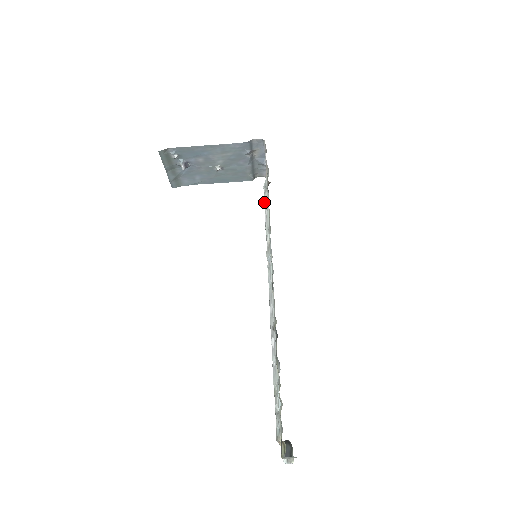
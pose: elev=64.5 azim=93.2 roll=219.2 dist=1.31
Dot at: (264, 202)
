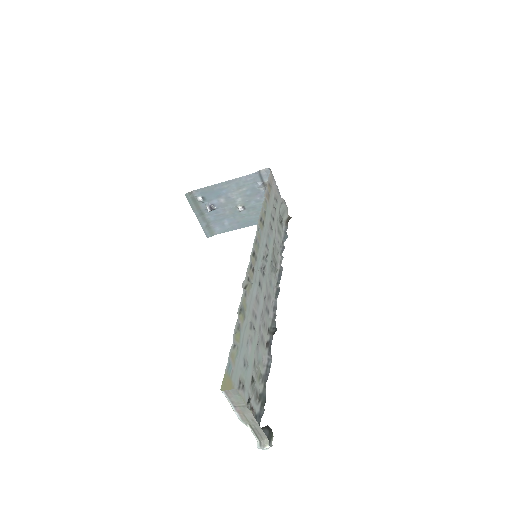
Dot at: (277, 225)
